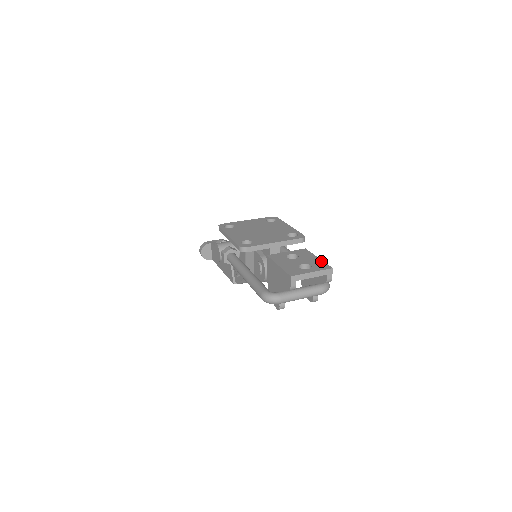
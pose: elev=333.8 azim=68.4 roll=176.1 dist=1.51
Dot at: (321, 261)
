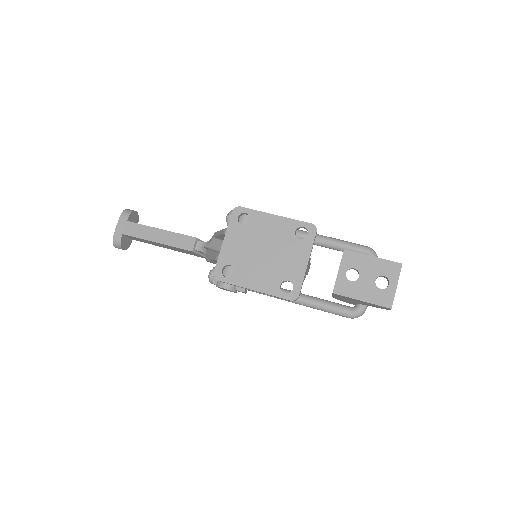
Dot at: (382, 261)
